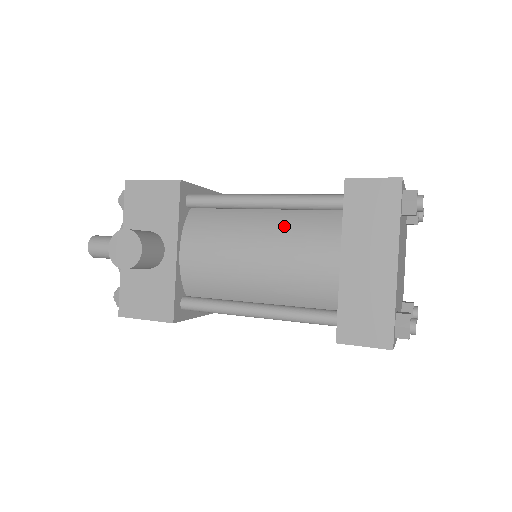
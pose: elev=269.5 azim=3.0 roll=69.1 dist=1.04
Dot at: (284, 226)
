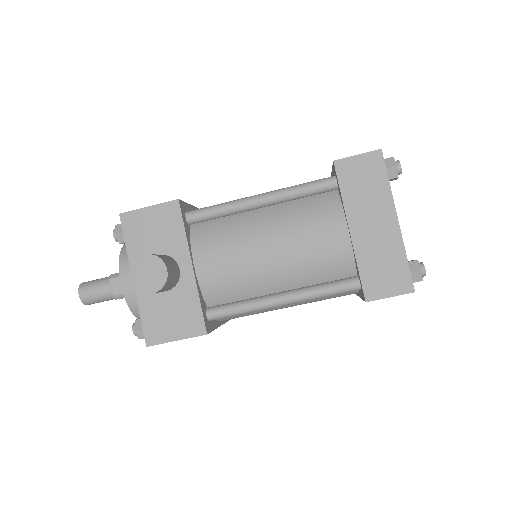
Dot at: (288, 216)
